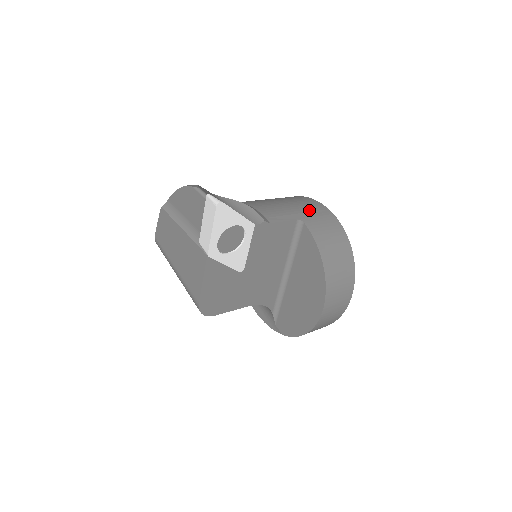
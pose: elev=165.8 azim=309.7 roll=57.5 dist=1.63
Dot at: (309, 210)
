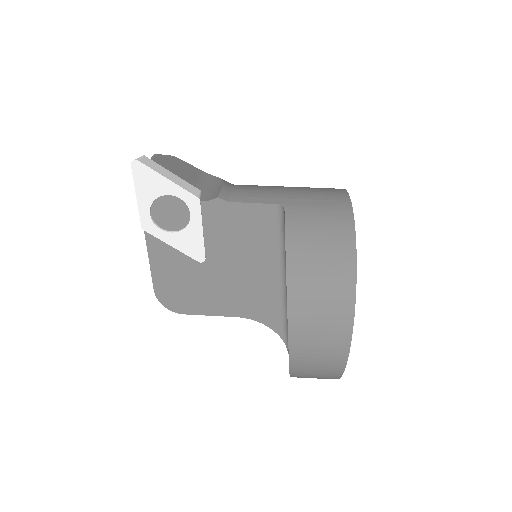
Dot at: (312, 197)
